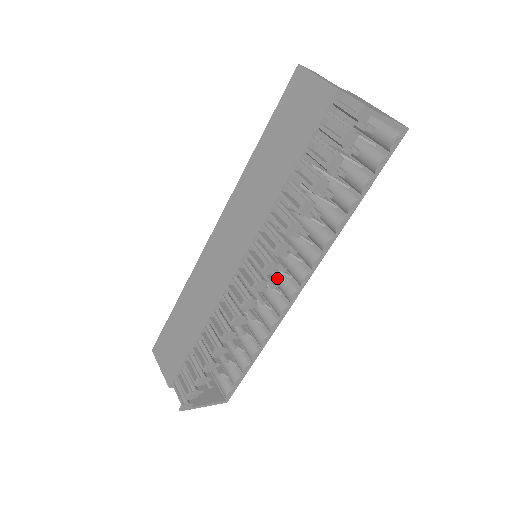
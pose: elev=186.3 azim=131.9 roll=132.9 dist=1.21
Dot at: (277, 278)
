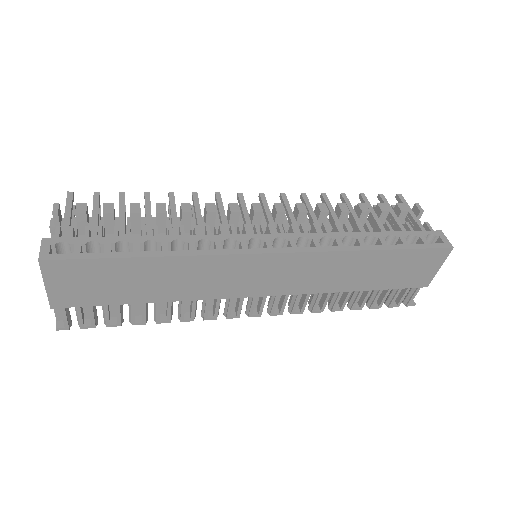
Dot at: occluded
